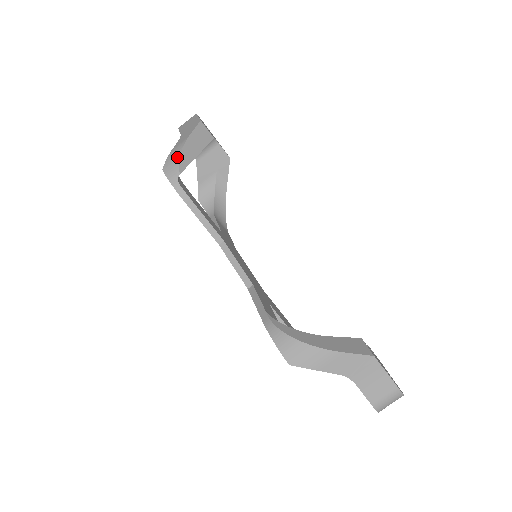
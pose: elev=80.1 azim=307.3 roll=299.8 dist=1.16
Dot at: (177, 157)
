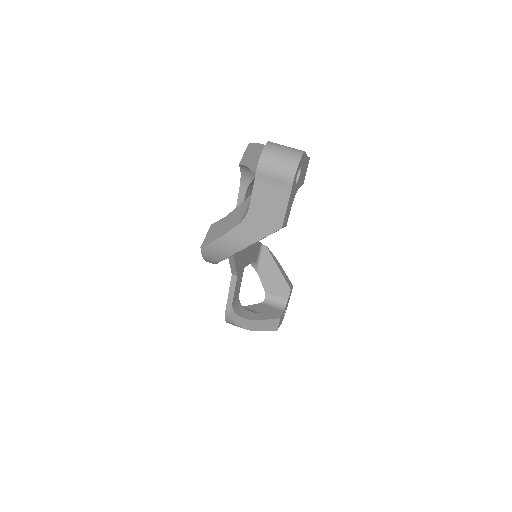
Dot at: occluded
